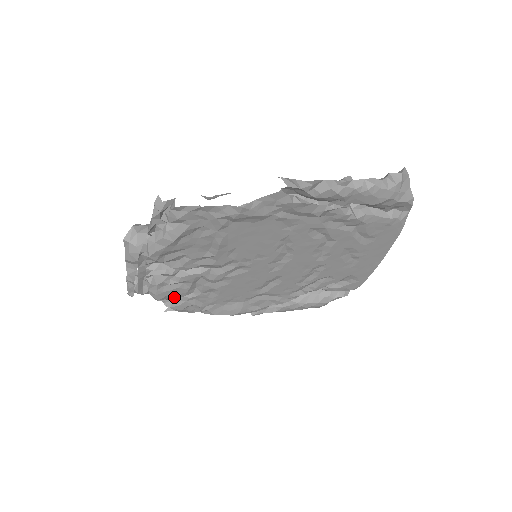
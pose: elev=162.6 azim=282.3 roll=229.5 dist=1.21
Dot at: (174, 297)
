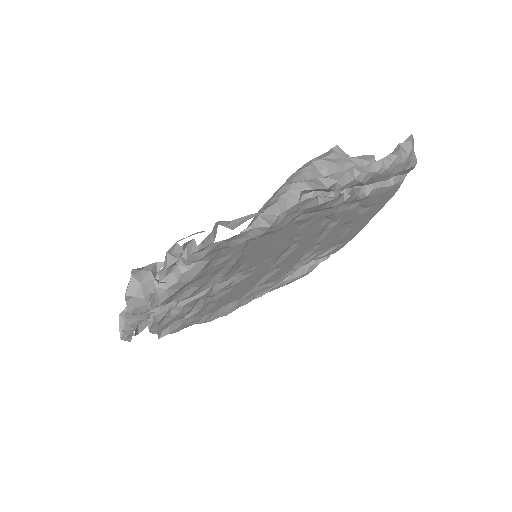
Dot at: occluded
